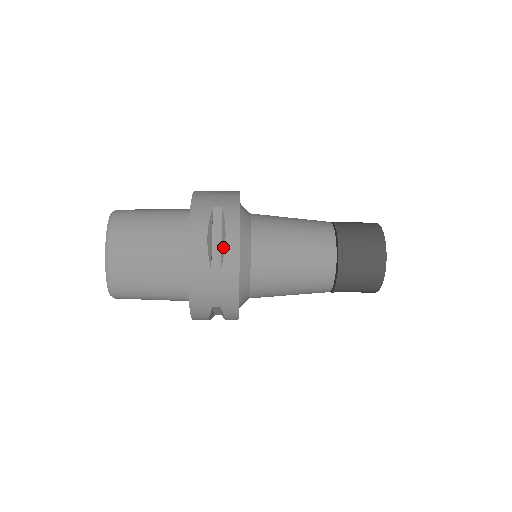
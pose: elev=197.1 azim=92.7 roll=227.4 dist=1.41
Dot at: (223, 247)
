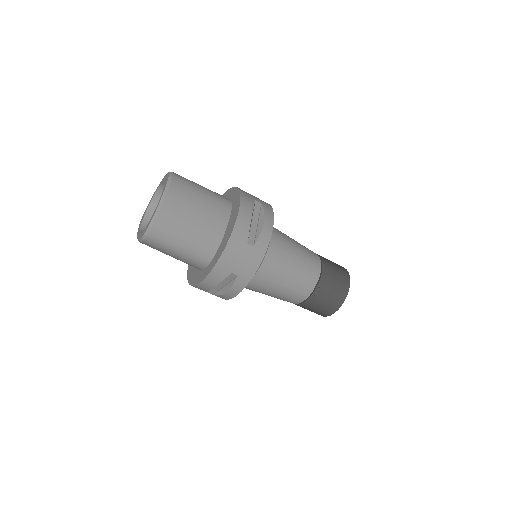
Dot at: (260, 229)
